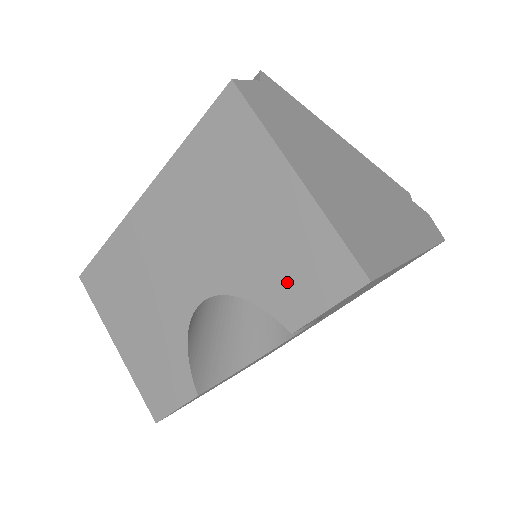
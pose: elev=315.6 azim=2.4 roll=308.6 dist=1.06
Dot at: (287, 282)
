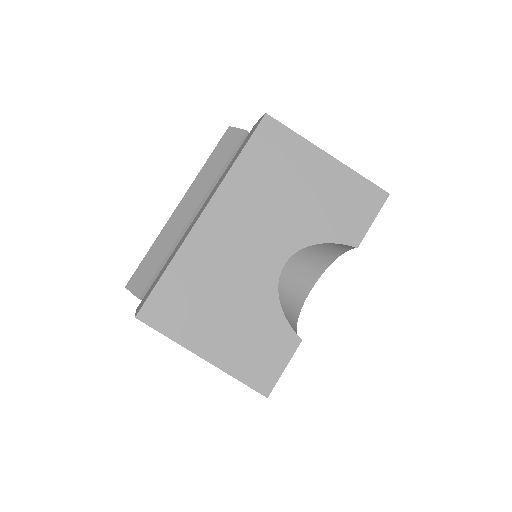
Dot at: (344, 218)
